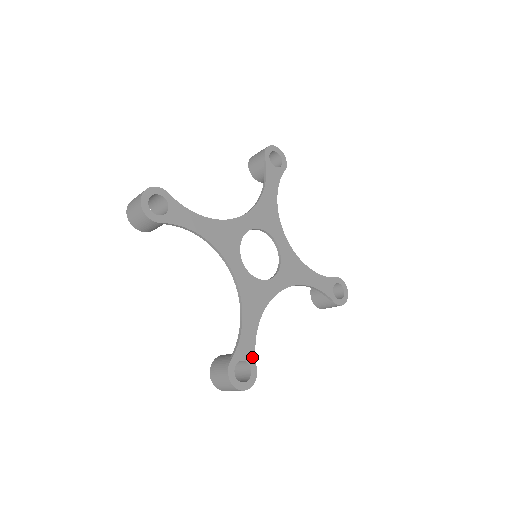
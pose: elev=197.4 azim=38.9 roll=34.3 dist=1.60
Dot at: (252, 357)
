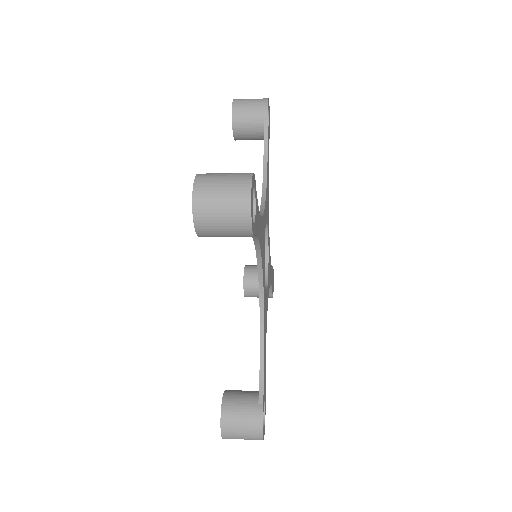
Dot at: (265, 393)
